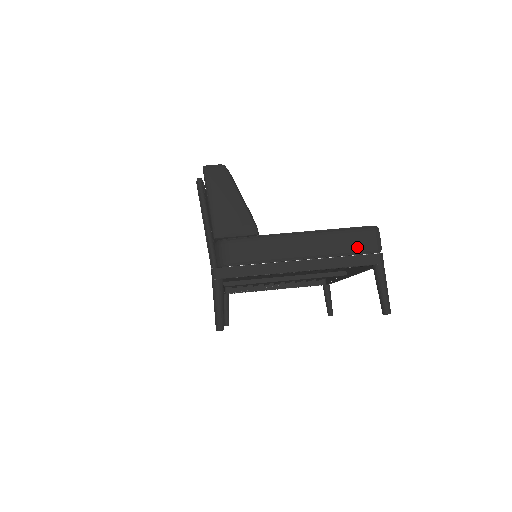
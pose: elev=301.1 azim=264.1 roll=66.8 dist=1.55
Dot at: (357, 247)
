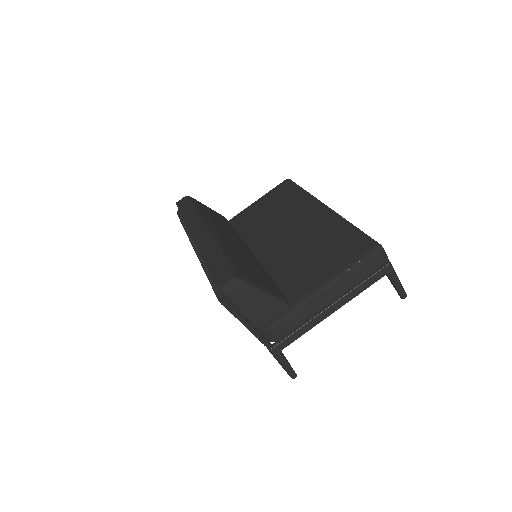
Dot at: (371, 271)
